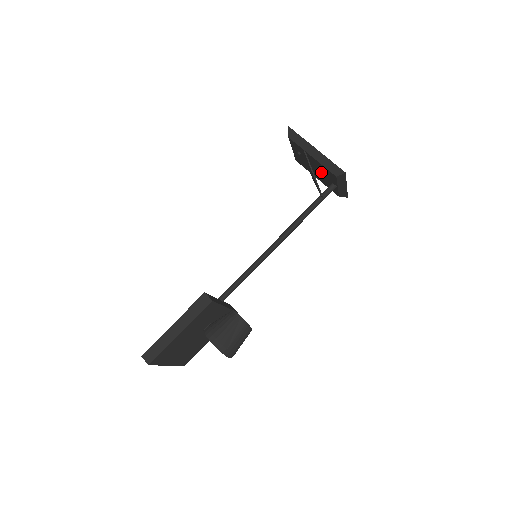
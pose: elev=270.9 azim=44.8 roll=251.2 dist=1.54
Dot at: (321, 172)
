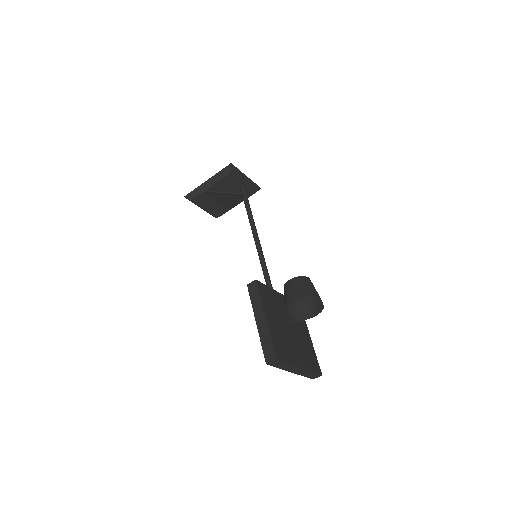
Dot at: (228, 191)
